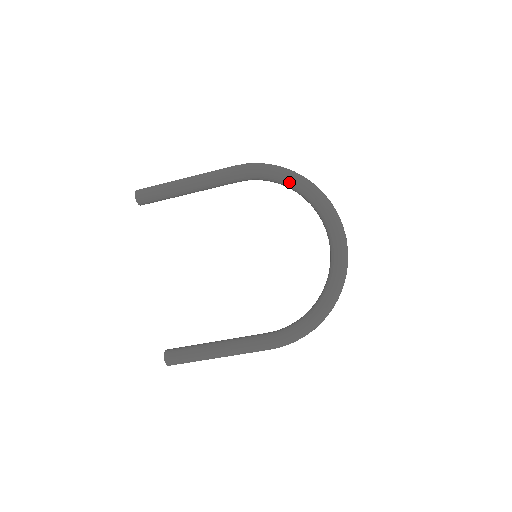
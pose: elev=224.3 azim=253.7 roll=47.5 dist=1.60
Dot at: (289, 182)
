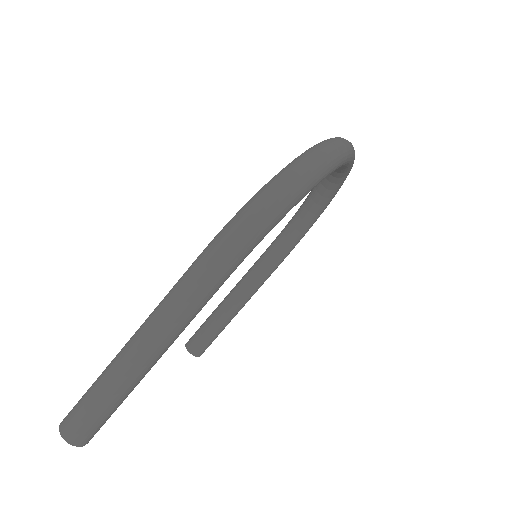
Dot at: (305, 201)
